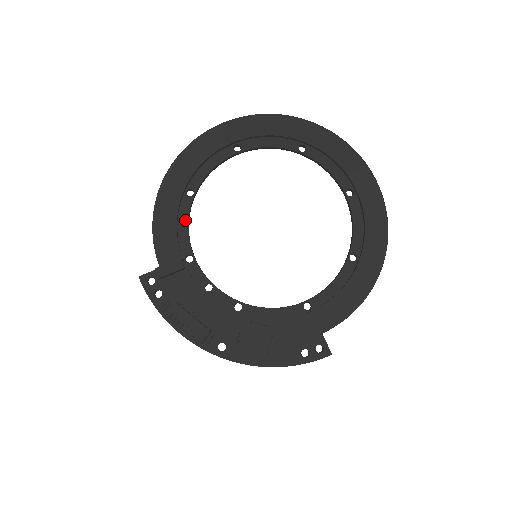
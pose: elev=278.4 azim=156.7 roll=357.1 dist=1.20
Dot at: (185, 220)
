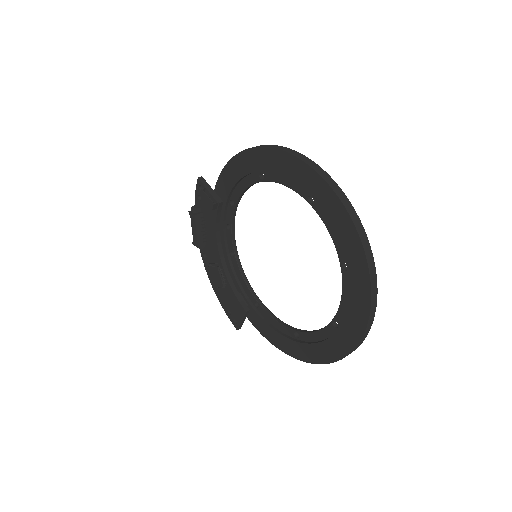
Dot at: (246, 184)
